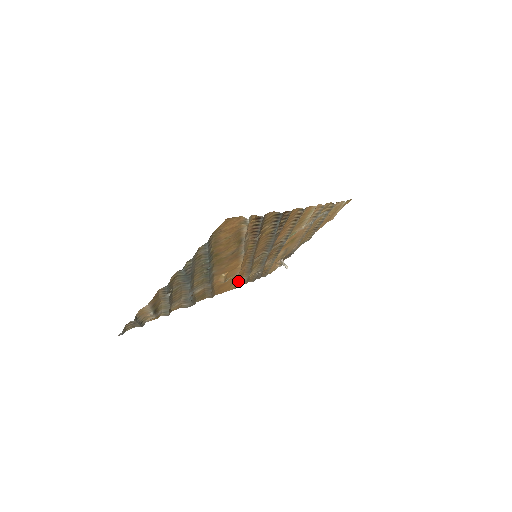
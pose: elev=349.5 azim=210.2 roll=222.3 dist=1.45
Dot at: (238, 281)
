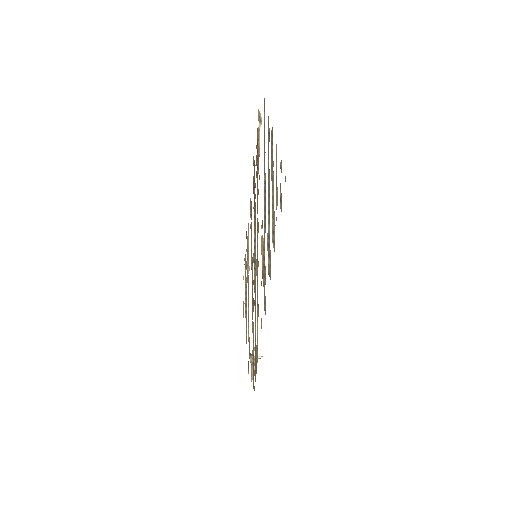
Dot at: occluded
